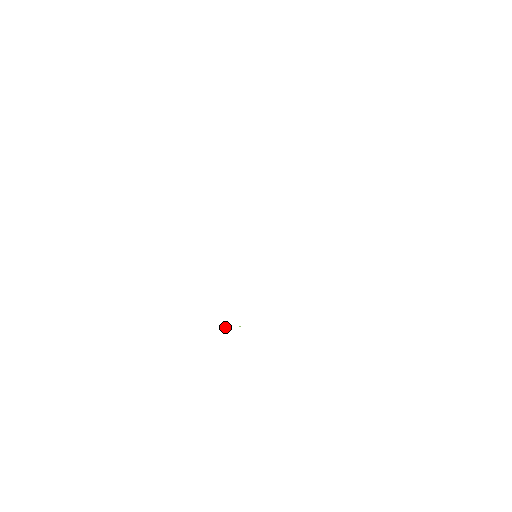
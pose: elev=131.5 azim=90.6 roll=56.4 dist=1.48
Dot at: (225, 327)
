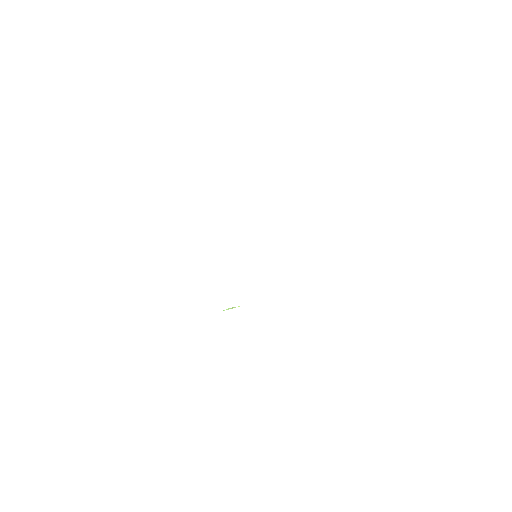
Dot at: (228, 309)
